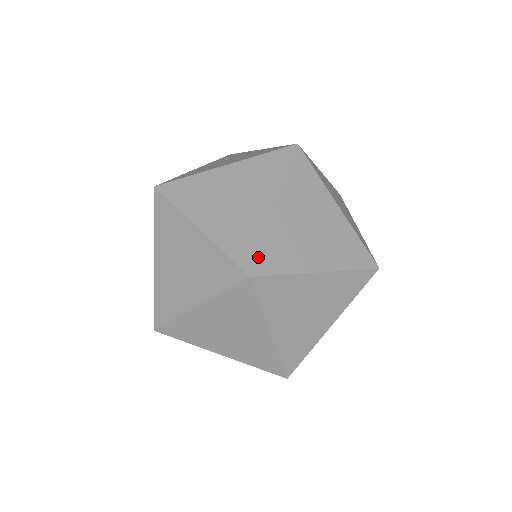
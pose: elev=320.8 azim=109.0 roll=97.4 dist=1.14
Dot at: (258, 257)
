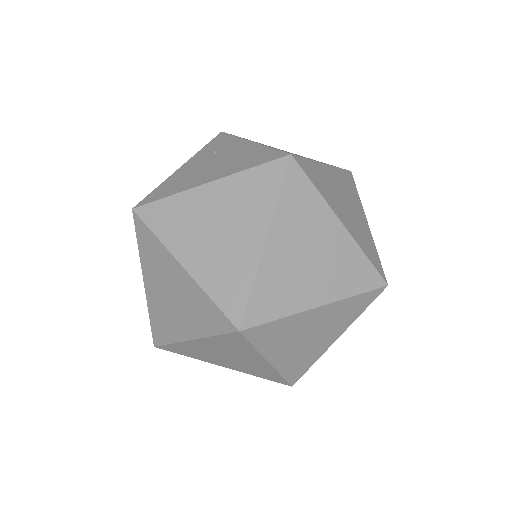
Dot at: (247, 307)
